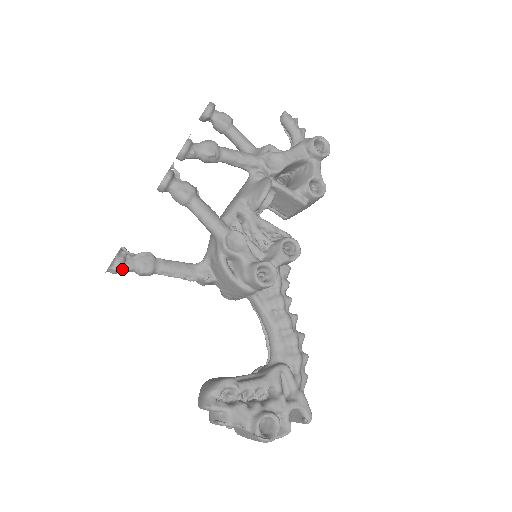
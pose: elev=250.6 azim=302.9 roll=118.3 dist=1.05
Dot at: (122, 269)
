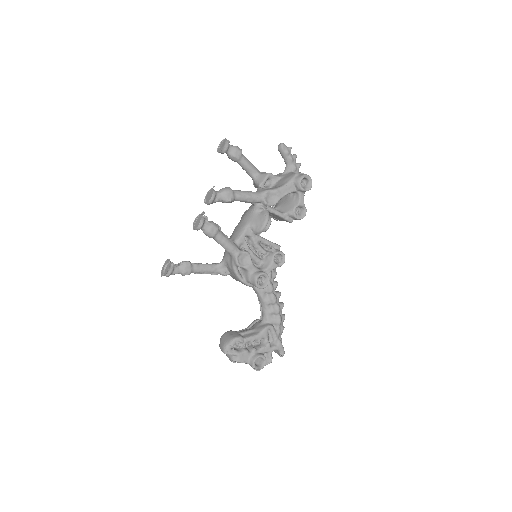
Dot at: (172, 274)
